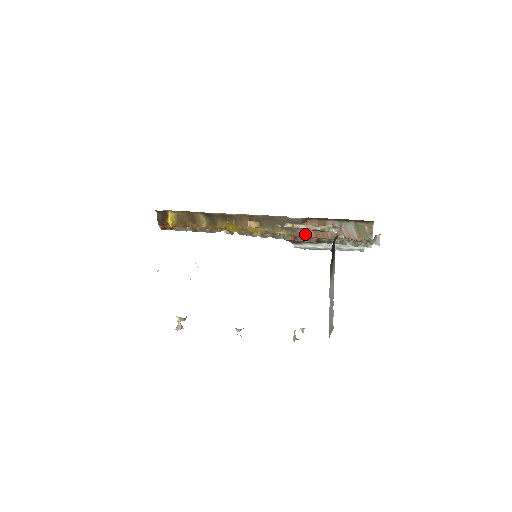
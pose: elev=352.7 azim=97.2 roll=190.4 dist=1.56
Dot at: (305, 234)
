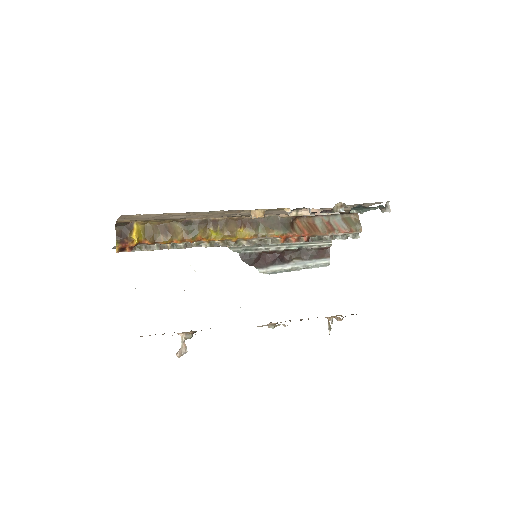
Dot at: (297, 232)
